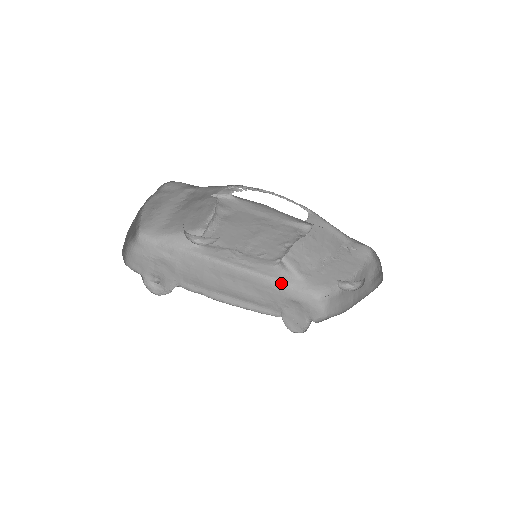
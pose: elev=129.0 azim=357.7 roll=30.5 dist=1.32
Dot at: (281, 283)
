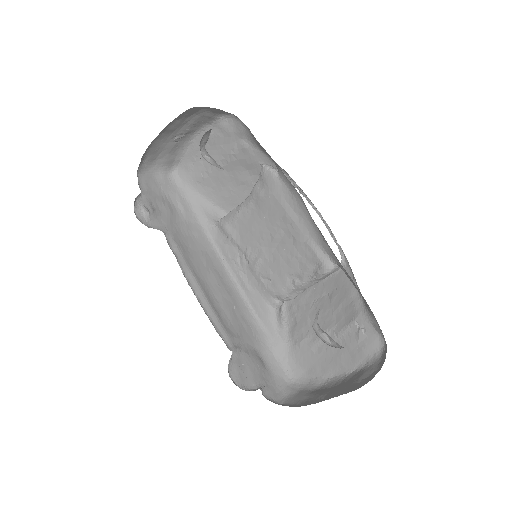
Dot at: (263, 332)
